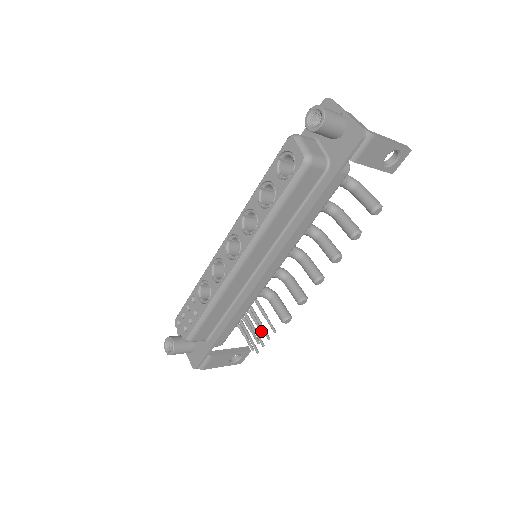
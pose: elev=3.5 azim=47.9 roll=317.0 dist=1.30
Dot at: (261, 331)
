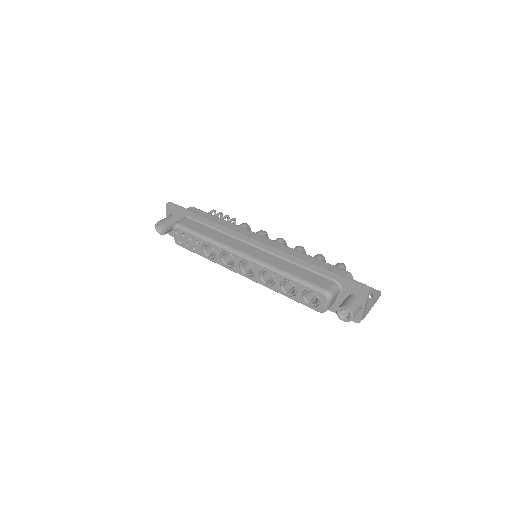
Dot at: occluded
